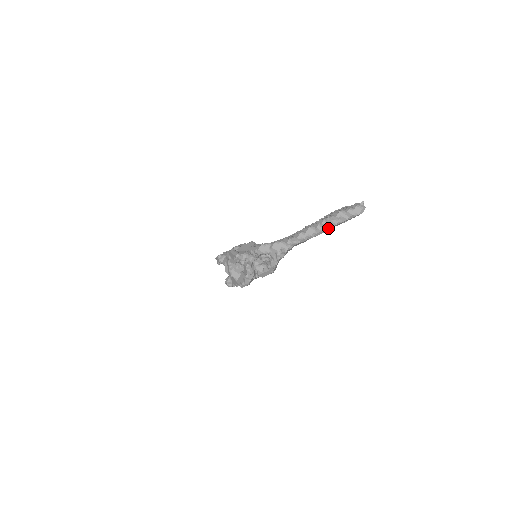
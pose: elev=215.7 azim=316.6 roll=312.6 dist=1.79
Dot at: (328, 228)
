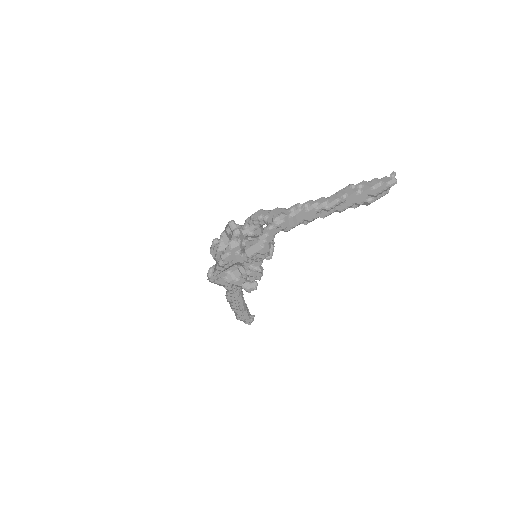
Dot at: (344, 197)
